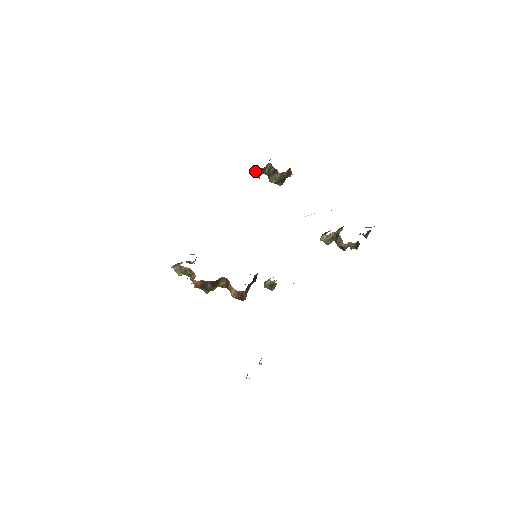
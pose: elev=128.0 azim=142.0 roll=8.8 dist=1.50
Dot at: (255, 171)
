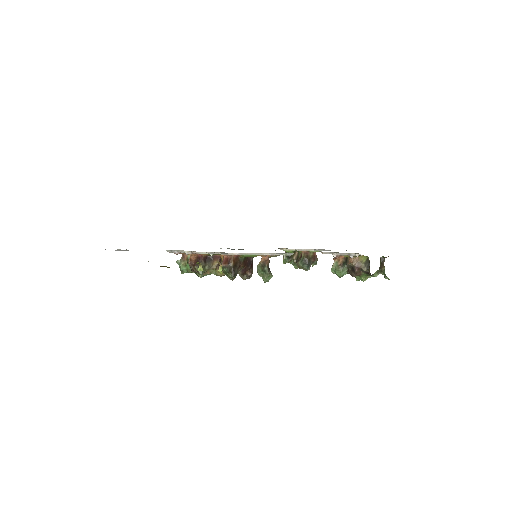
Dot at: (283, 256)
